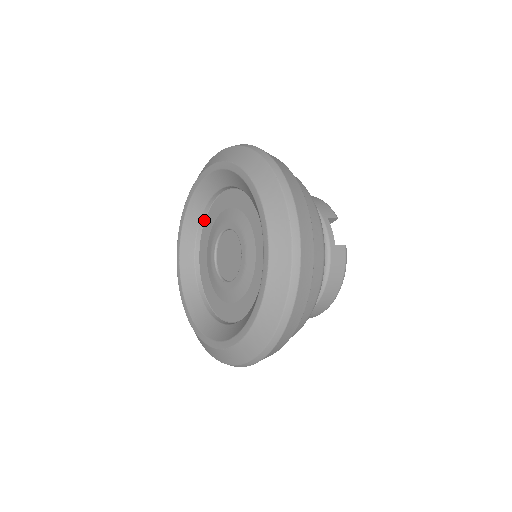
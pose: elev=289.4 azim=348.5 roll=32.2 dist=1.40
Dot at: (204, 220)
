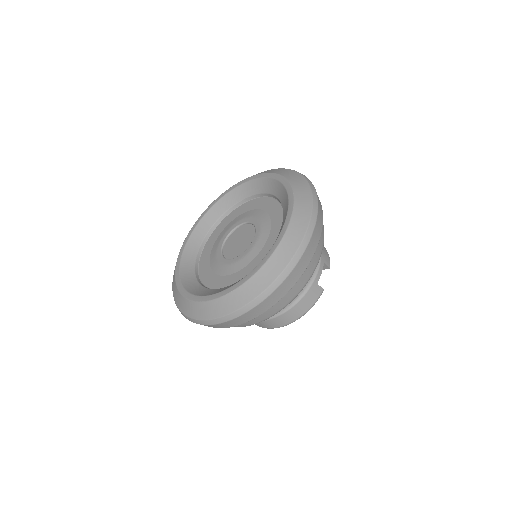
Dot at: (235, 208)
